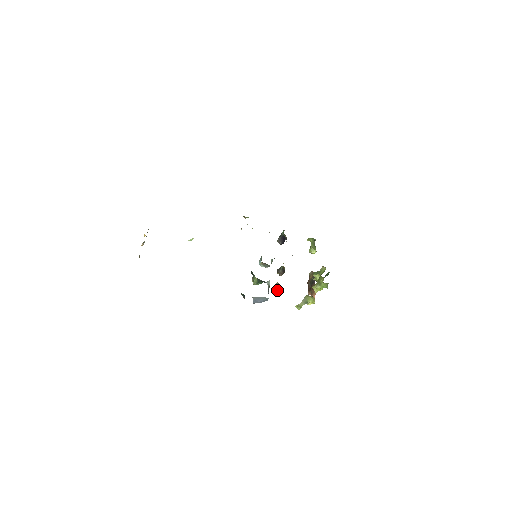
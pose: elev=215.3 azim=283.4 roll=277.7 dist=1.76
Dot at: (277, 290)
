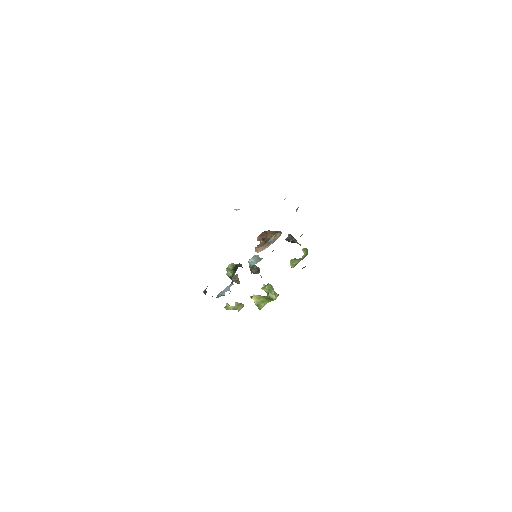
Dot at: (233, 281)
